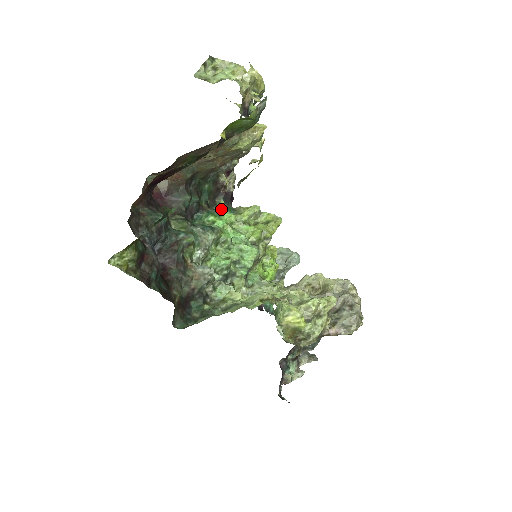
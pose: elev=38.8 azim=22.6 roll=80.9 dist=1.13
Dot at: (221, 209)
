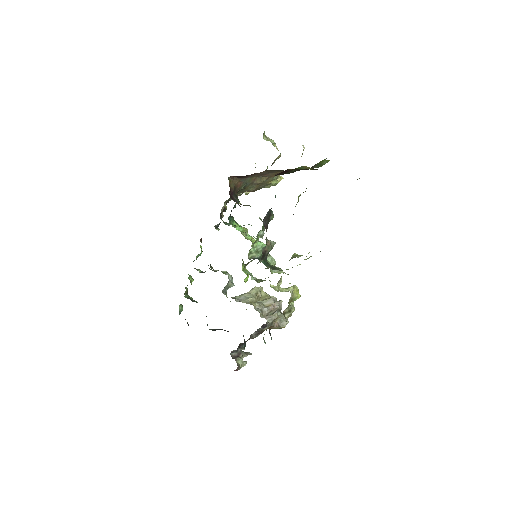
Dot at: (226, 223)
